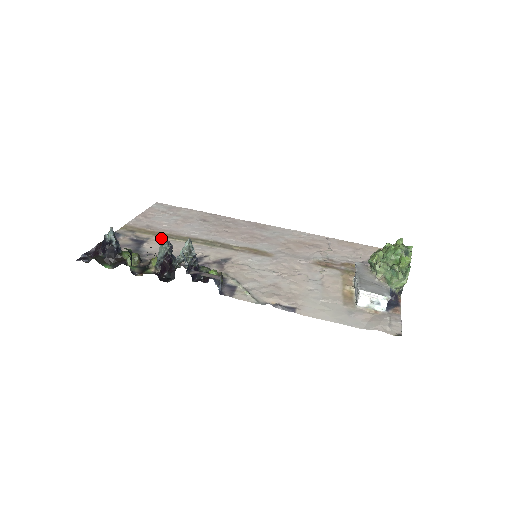
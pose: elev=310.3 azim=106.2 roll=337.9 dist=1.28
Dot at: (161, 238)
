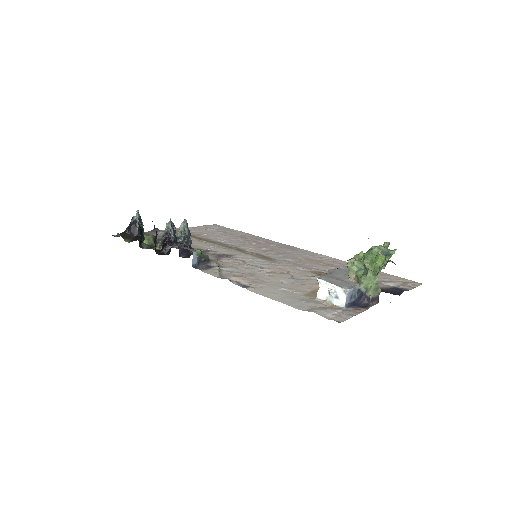
Dot at: (191, 238)
